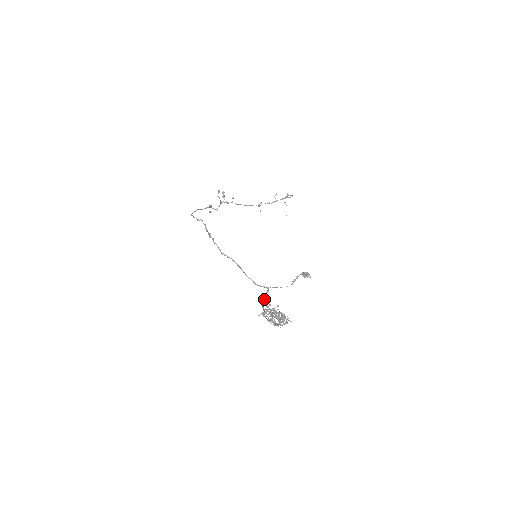
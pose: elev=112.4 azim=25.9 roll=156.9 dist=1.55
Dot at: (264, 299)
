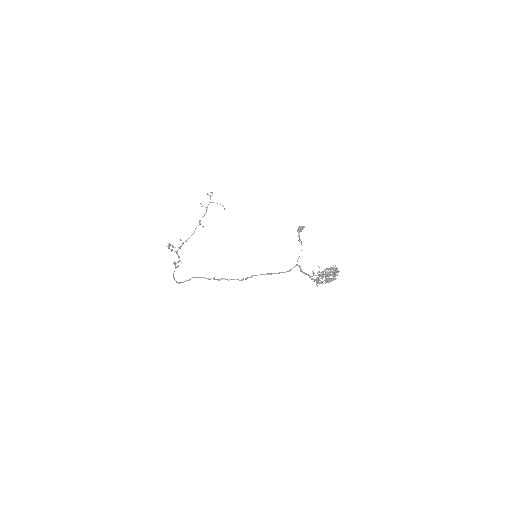
Dot at: (305, 274)
